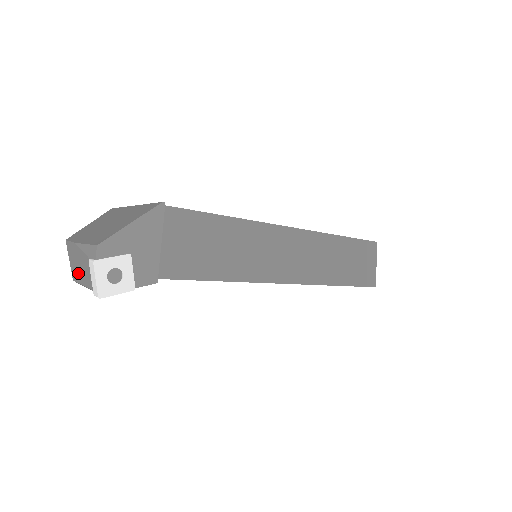
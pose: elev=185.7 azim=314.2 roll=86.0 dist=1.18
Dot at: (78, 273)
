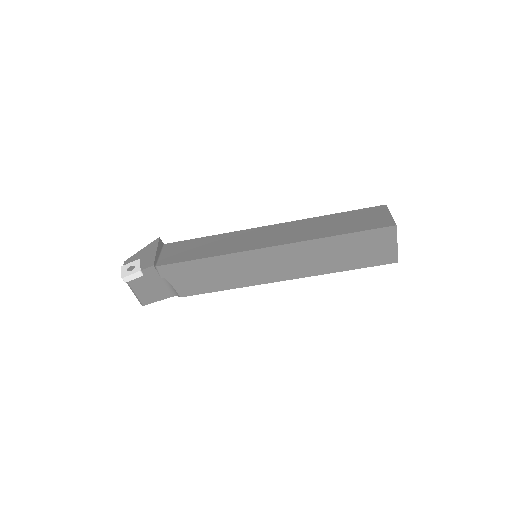
Dot at: occluded
